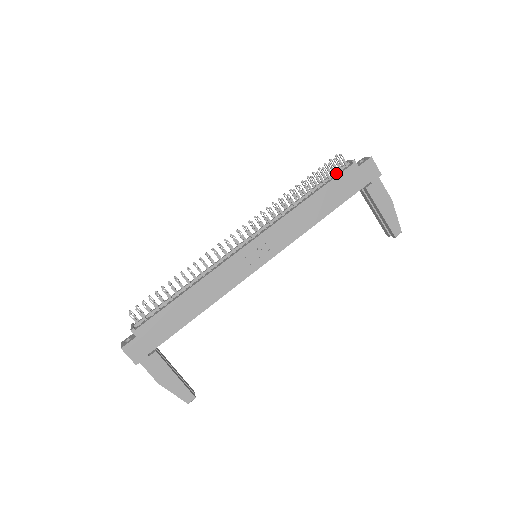
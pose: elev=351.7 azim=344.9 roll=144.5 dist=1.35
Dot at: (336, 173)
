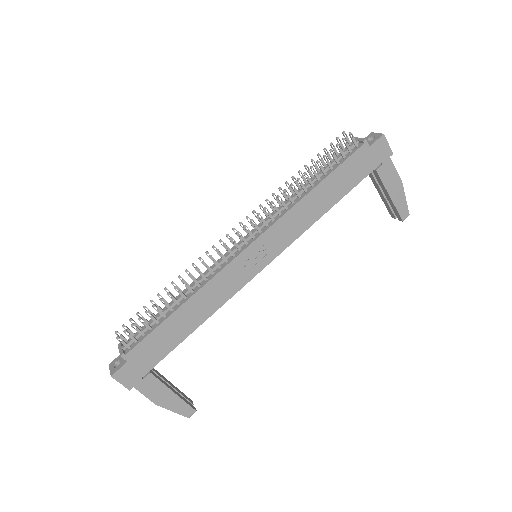
Dot at: (345, 155)
